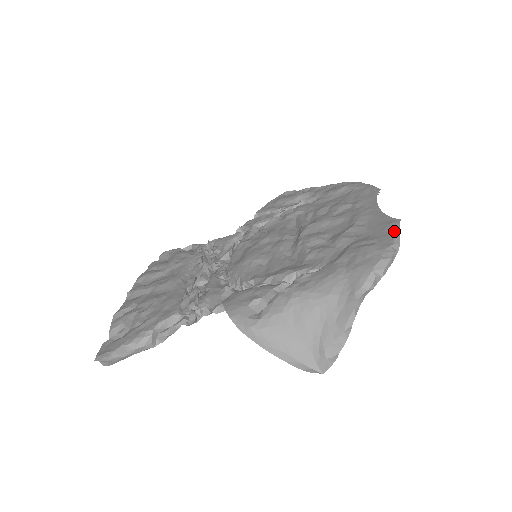
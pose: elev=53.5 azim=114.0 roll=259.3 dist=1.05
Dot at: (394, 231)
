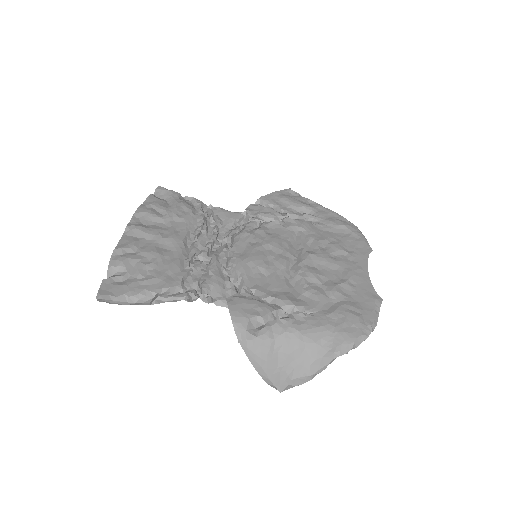
Dot at: (376, 309)
